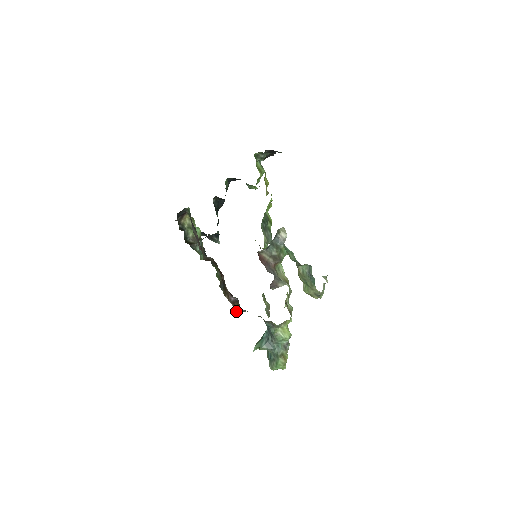
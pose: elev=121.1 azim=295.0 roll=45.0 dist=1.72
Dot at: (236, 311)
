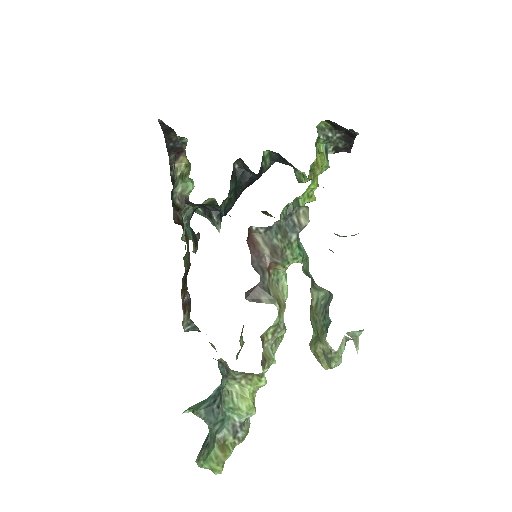
Dot at: (183, 322)
